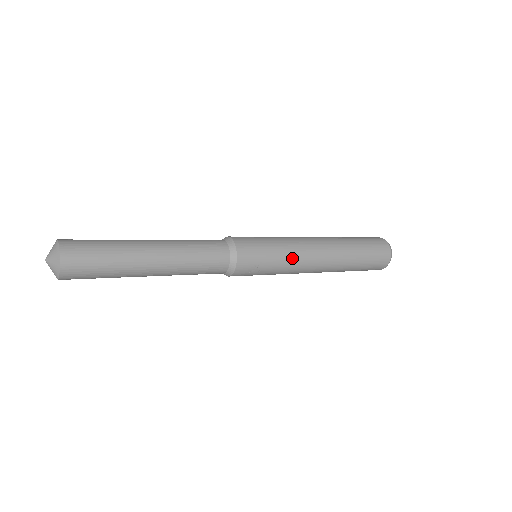
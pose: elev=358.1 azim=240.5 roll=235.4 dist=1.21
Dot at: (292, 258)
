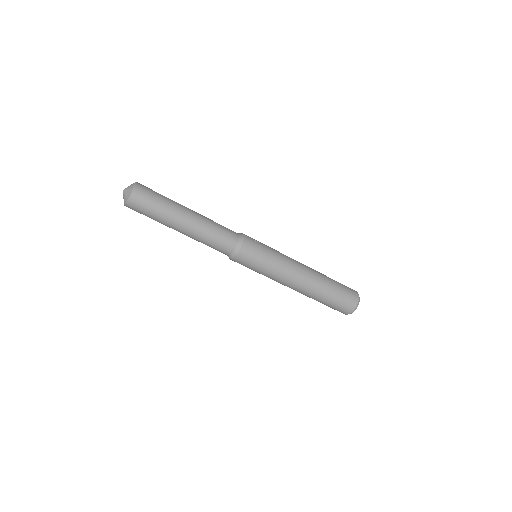
Dot at: (281, 253)
